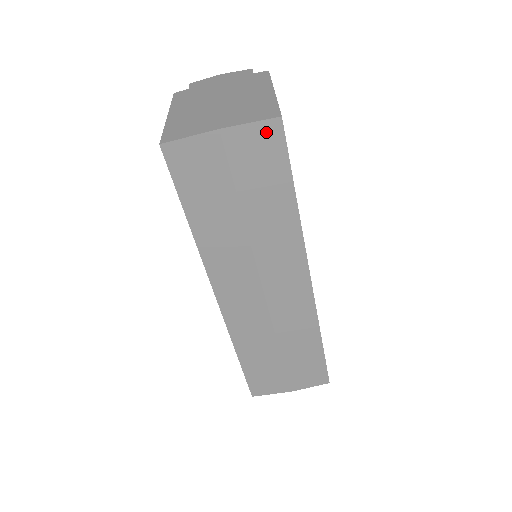
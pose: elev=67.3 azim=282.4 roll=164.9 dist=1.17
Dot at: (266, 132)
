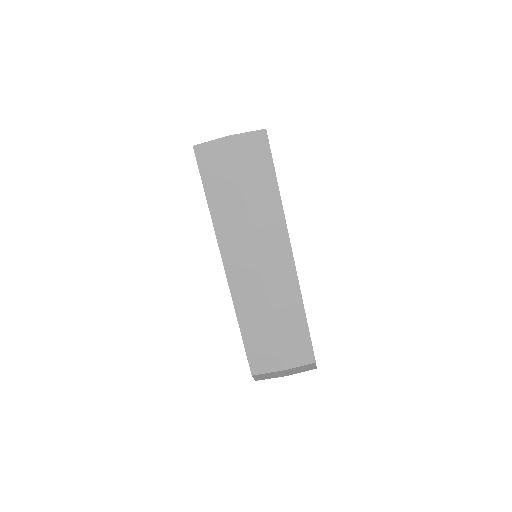
Dot at: (257, 138)
